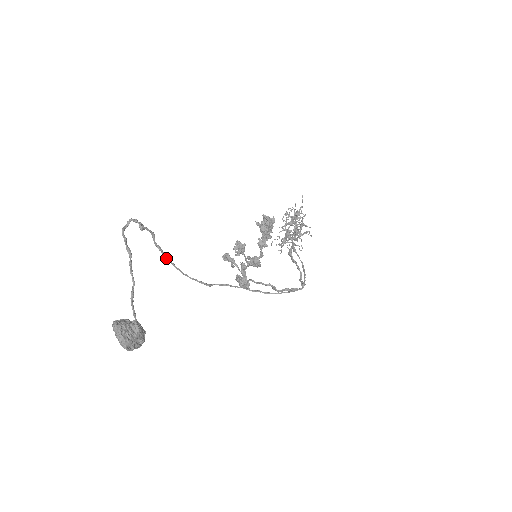
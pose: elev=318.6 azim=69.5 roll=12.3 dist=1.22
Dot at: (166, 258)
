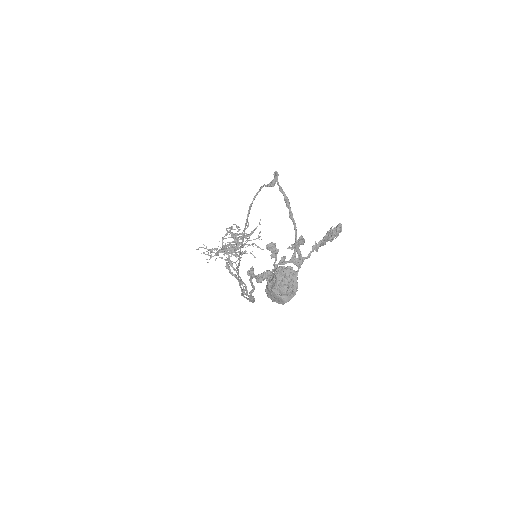
Dot at: (246, 223)
